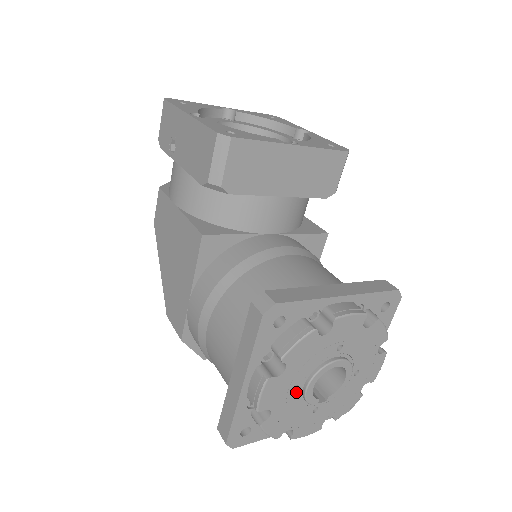
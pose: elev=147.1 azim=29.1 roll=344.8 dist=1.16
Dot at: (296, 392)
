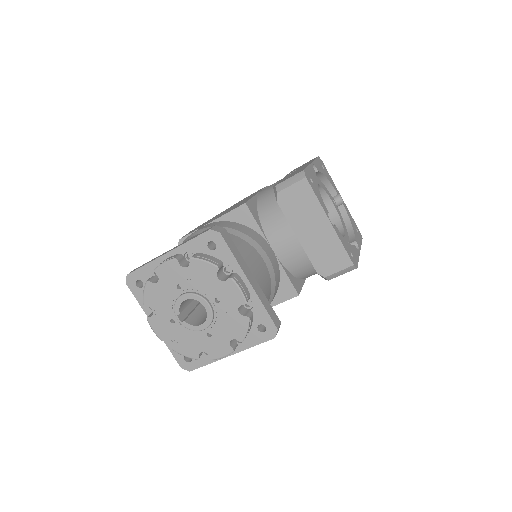
Dot at: (177, 291)
